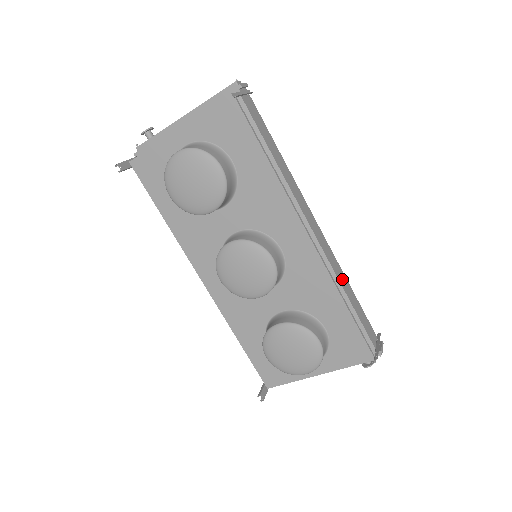
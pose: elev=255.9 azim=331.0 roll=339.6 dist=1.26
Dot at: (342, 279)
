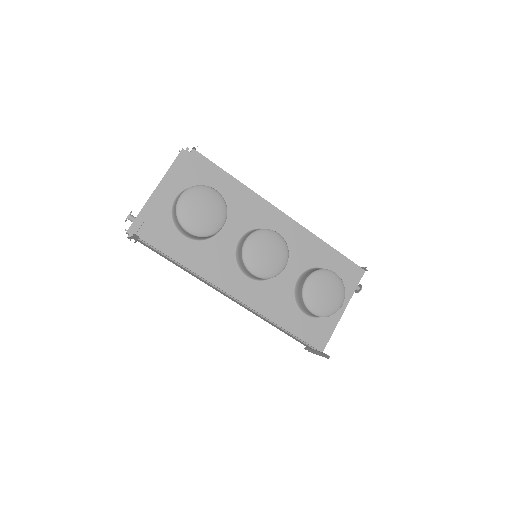
Dot at: occluded
